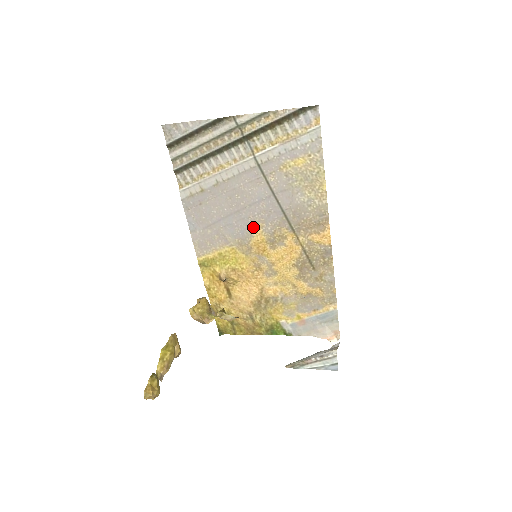
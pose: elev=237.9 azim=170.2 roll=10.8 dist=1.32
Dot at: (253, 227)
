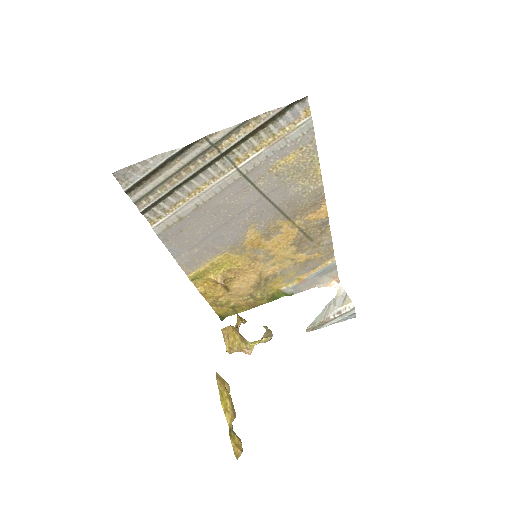
Dot at: (245, 230)
